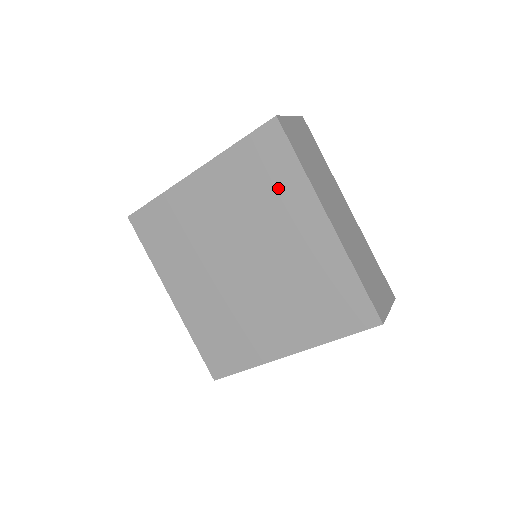
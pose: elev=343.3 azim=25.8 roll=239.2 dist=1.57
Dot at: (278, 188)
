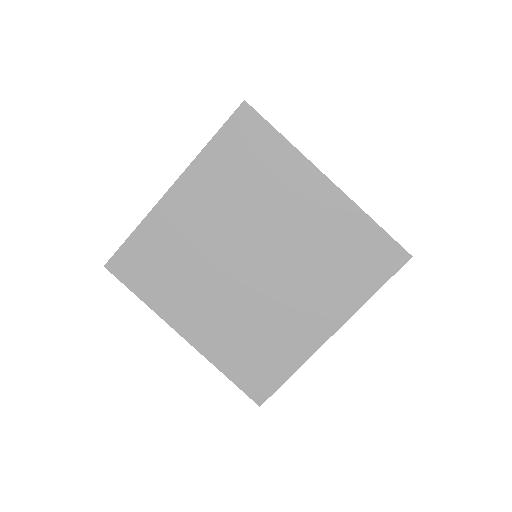
Dot at: (268, 168)
